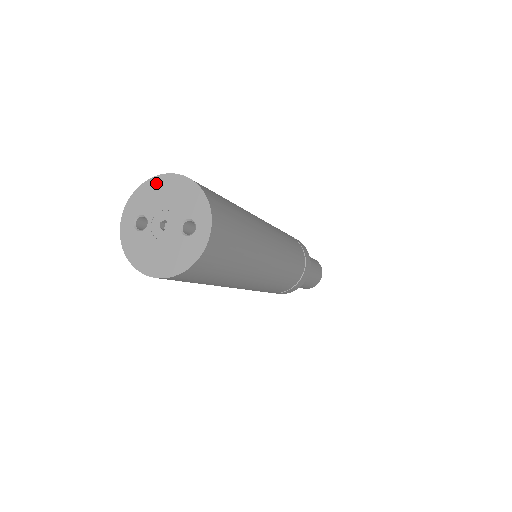
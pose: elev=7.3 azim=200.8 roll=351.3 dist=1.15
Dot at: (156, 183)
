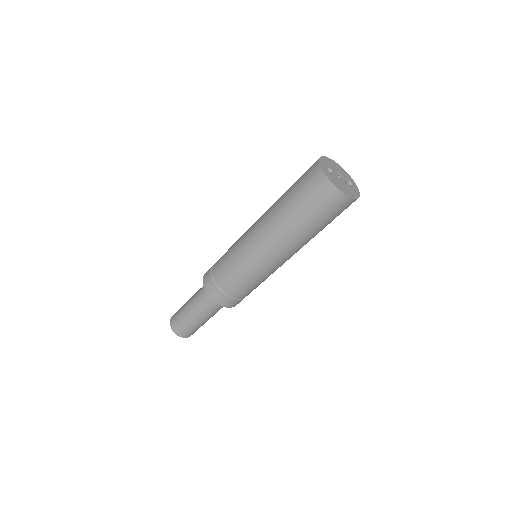
Dot at: (329, 160)
